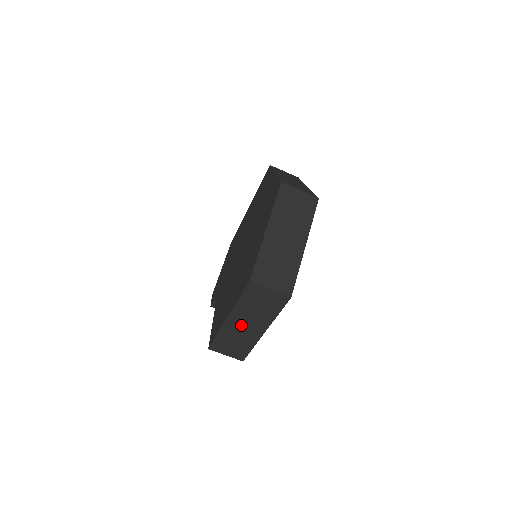
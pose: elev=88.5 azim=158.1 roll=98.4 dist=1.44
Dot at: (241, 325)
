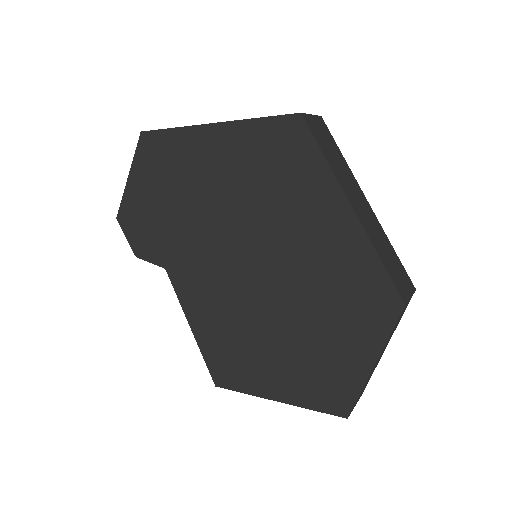
Dot at: occluded
